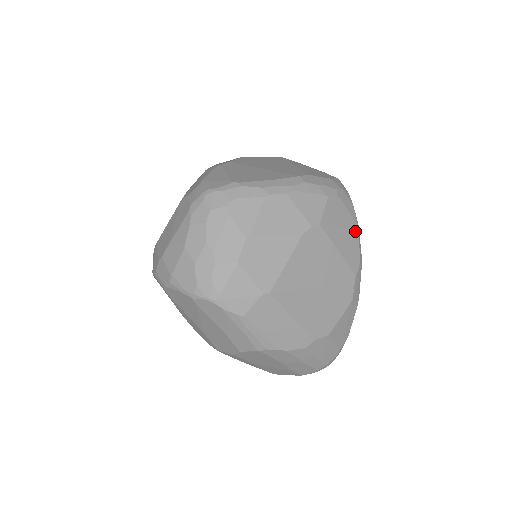
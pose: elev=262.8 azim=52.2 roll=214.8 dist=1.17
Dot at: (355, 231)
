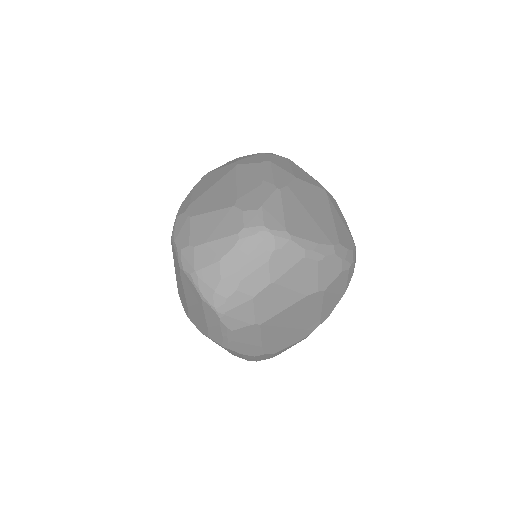
Dot at: (341, 296)
